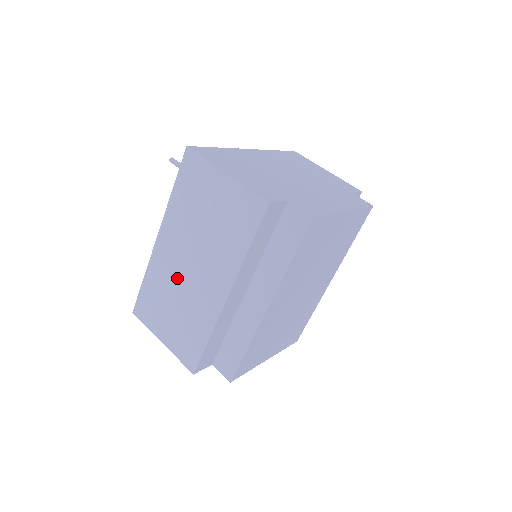
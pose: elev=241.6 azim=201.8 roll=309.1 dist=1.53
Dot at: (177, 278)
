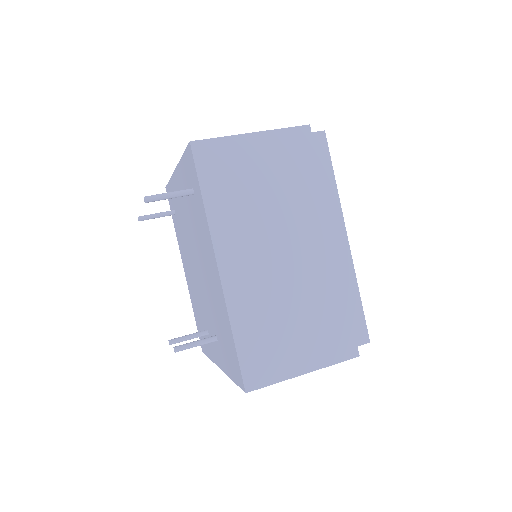
Dot at: (273, 283)
